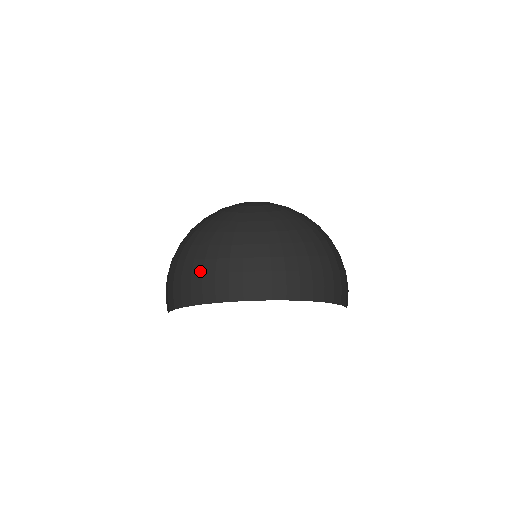
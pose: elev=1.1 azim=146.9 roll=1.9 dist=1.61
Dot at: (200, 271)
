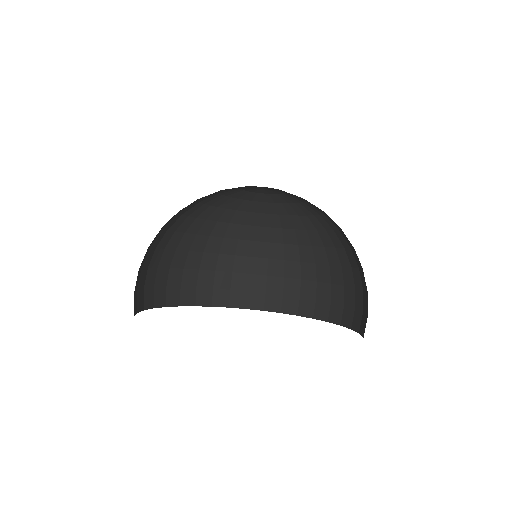
Dot at: (142, 265)
